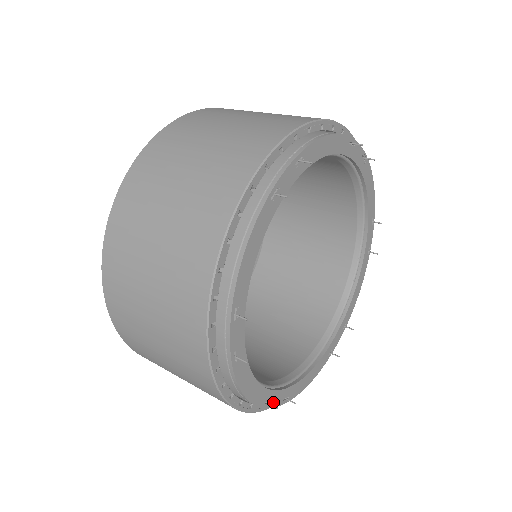
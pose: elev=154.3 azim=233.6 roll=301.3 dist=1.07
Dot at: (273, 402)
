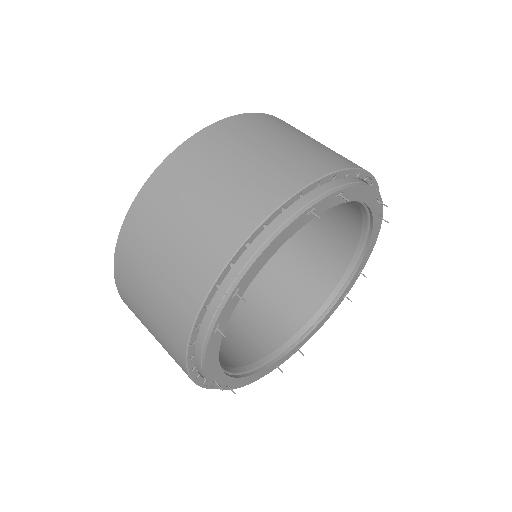
Dot at: (283, 361)
